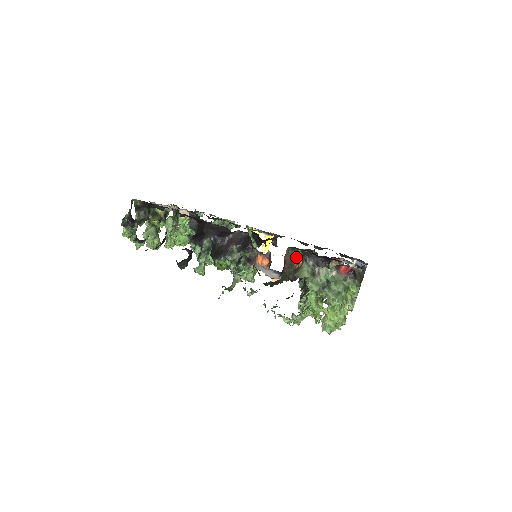
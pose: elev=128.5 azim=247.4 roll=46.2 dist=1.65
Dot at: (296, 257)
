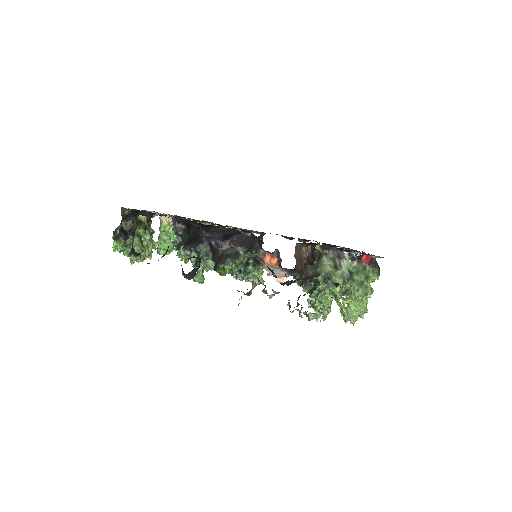
Dot at: (303, 252)
